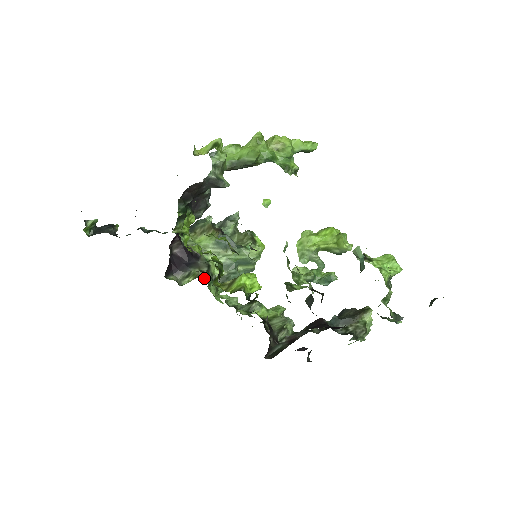
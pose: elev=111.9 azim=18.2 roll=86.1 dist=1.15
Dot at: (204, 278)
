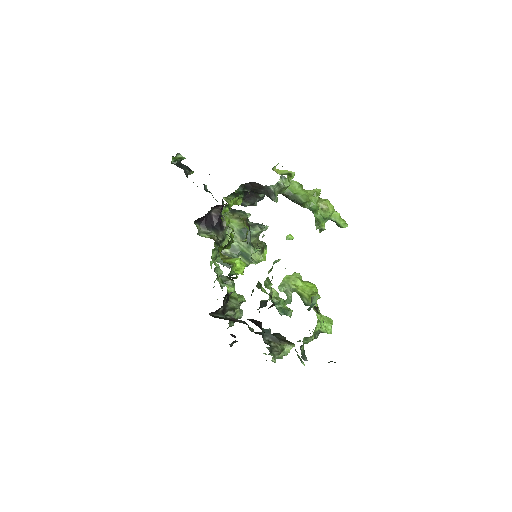
Dot at: (215, 243)
